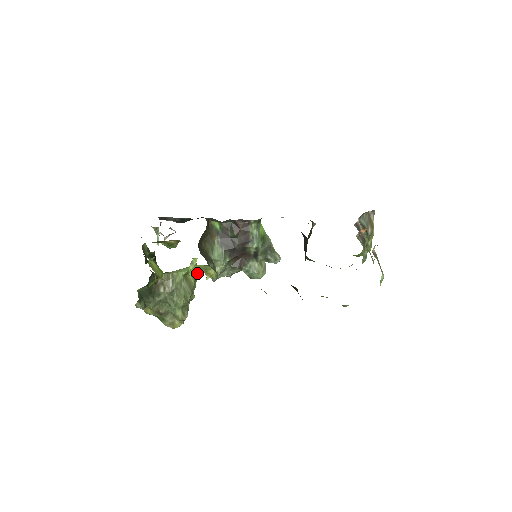
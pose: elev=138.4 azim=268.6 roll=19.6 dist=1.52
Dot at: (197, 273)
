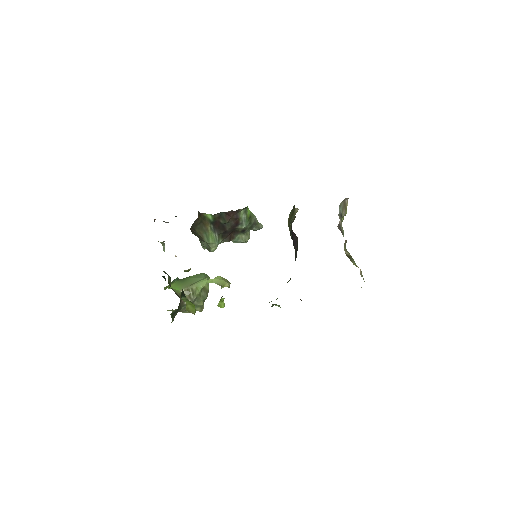
Dot at: (224, 304)
